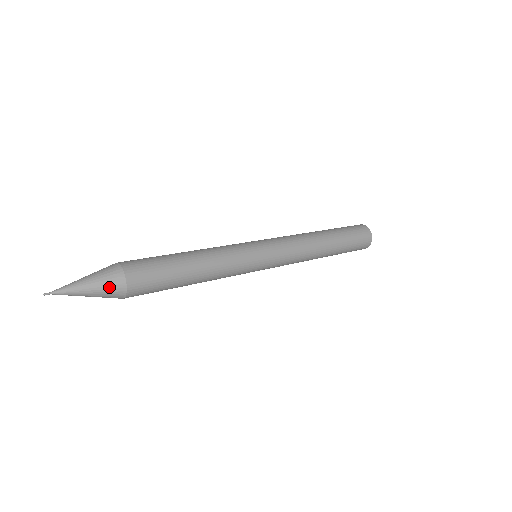
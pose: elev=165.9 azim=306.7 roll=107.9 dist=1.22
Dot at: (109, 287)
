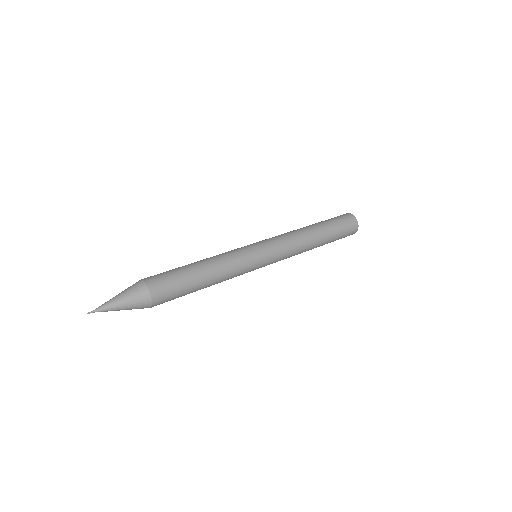
Dot at: occluded
